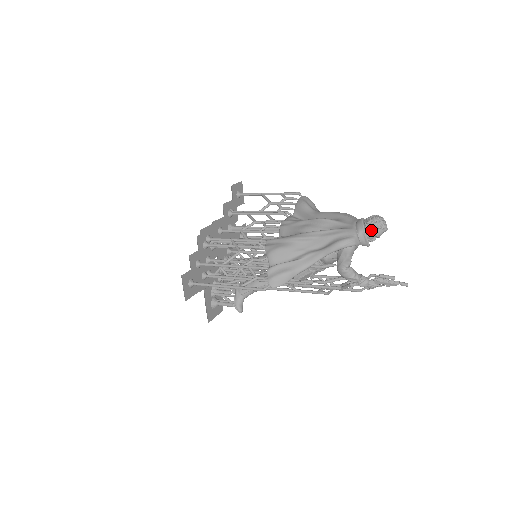
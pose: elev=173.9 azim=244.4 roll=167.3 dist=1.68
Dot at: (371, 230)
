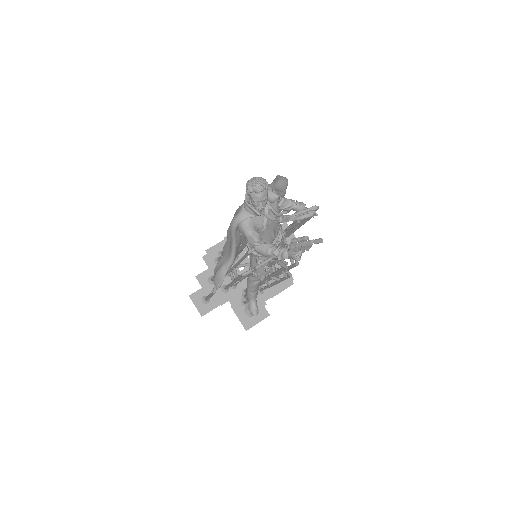
Dot at: (249, 197)
